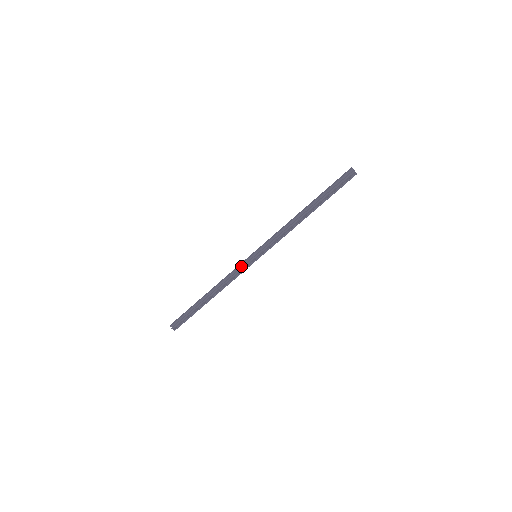
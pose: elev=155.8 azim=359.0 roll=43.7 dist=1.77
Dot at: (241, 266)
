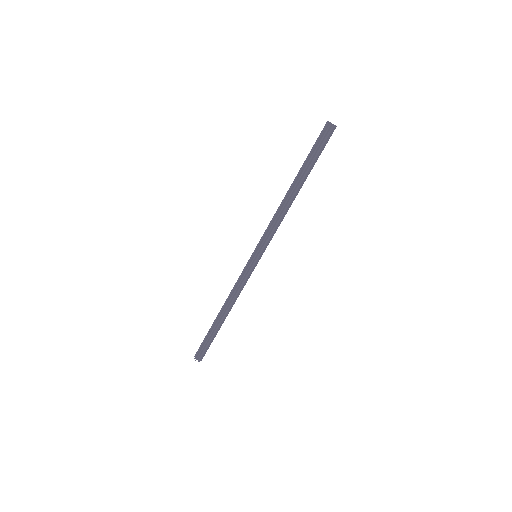
Dot at: occluded
